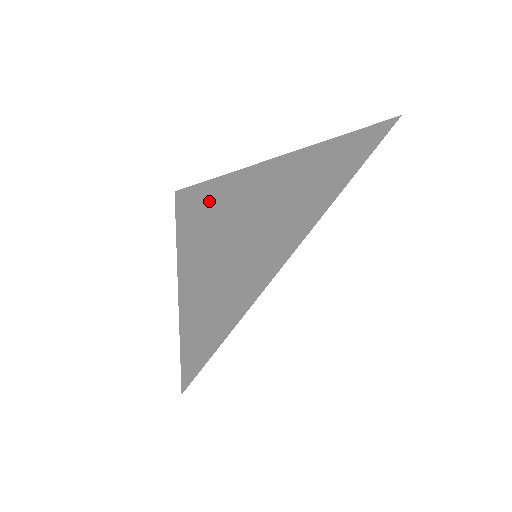
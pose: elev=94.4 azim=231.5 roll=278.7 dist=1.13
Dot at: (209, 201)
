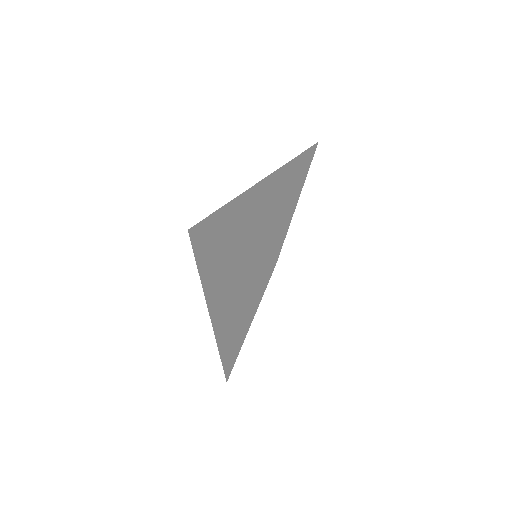
Dot at: (221, 217)
